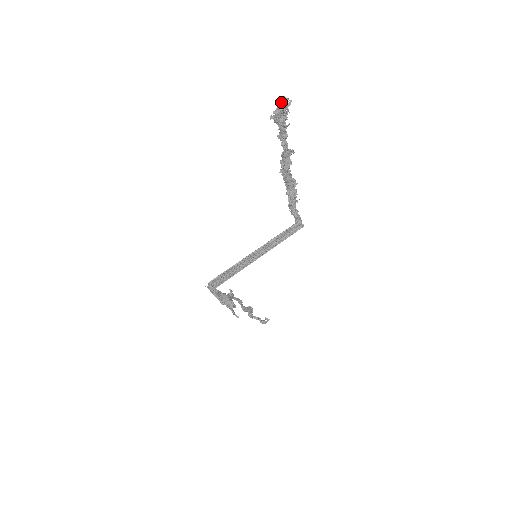
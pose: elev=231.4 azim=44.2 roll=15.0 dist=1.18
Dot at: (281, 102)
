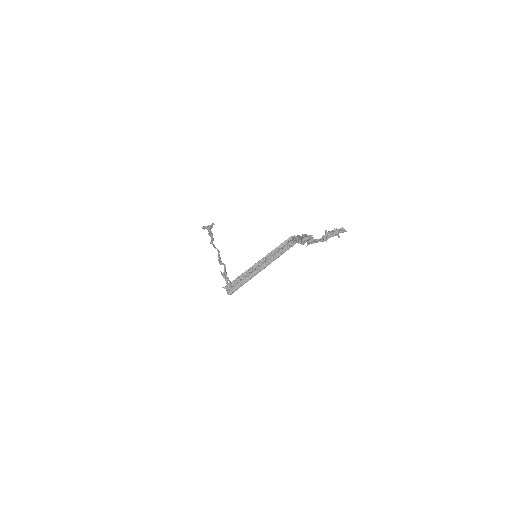
Dot at: (339, 230)
